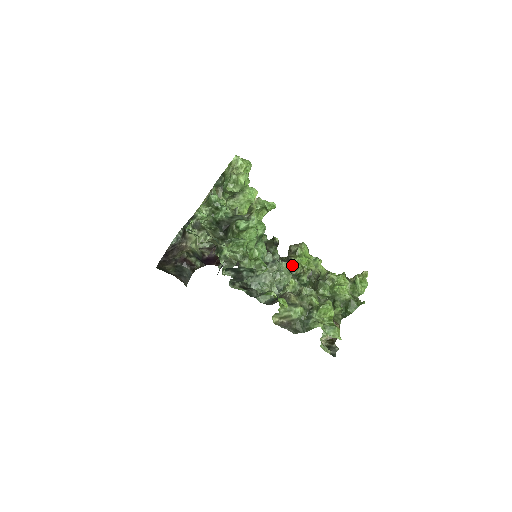
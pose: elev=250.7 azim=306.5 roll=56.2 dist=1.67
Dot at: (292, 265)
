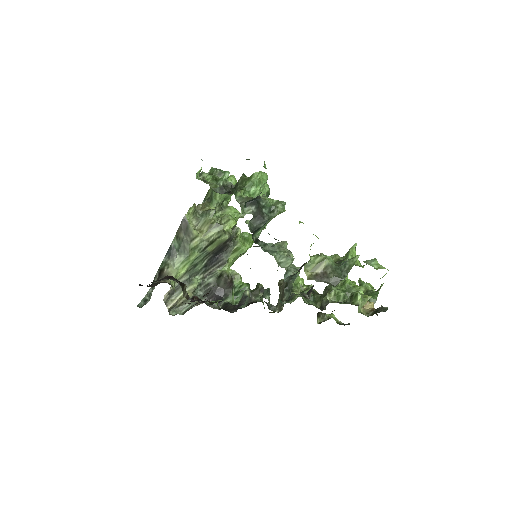
Dot at: (290, 288)
